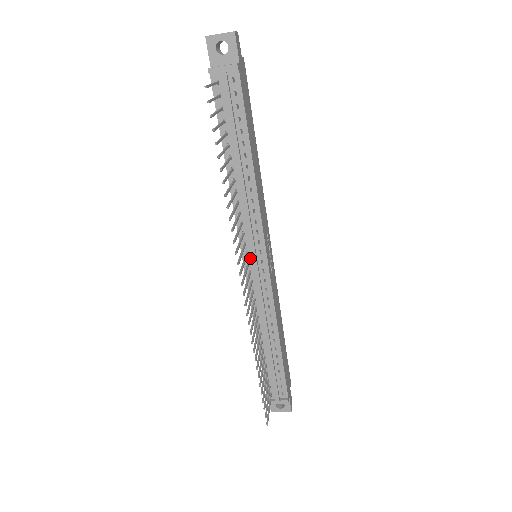
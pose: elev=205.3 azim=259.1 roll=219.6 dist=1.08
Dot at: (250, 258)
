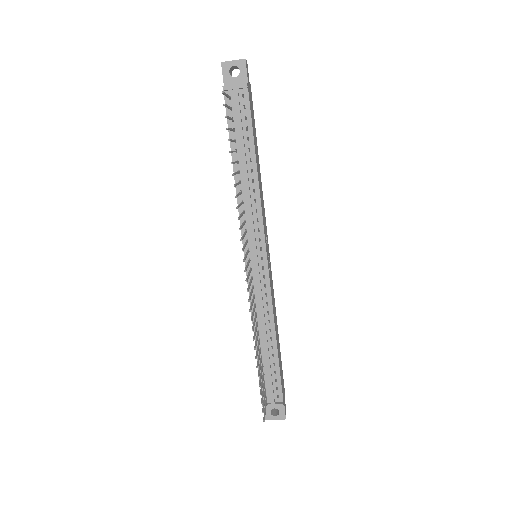
Dot at: (251, 255)
